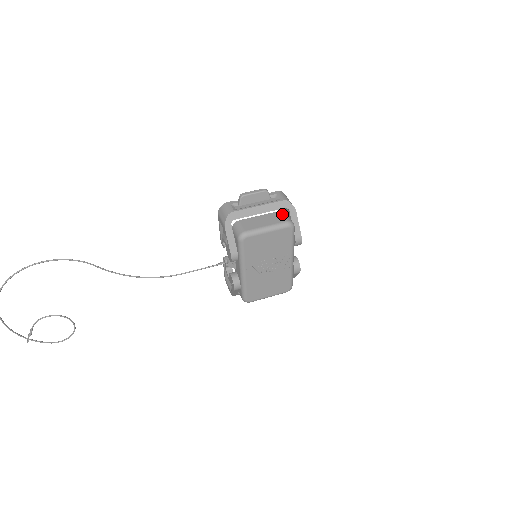
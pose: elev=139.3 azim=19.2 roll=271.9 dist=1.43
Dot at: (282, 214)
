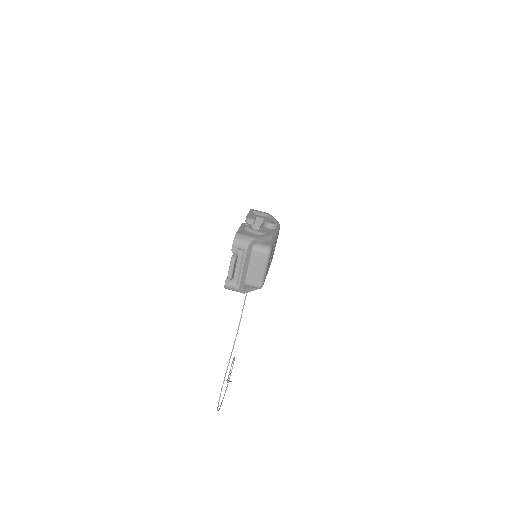
Dot at: (256, 252)
